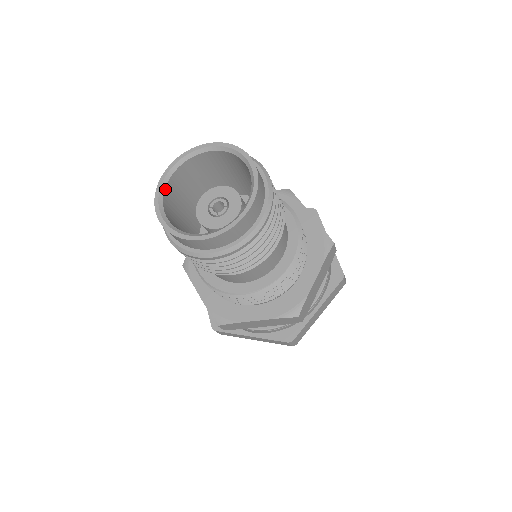
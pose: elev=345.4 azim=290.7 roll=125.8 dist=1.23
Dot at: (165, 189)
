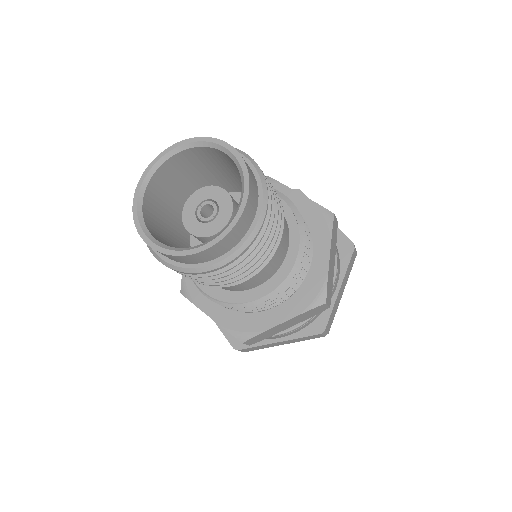
Dot at: (164, 163)
